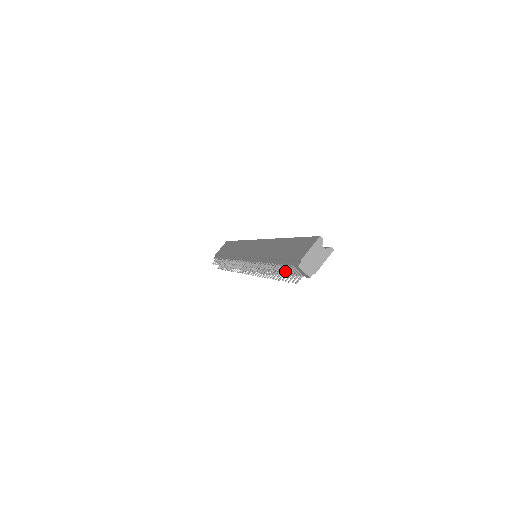
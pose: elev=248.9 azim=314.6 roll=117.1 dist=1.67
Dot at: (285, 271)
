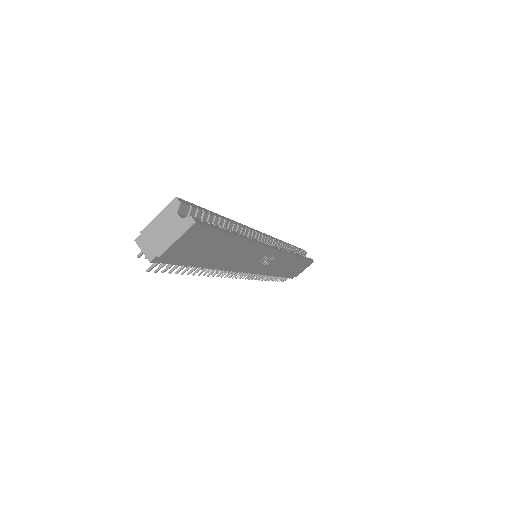
Dot at: occluded
